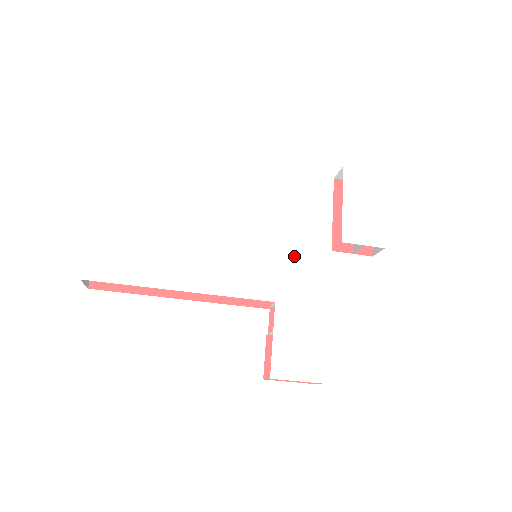
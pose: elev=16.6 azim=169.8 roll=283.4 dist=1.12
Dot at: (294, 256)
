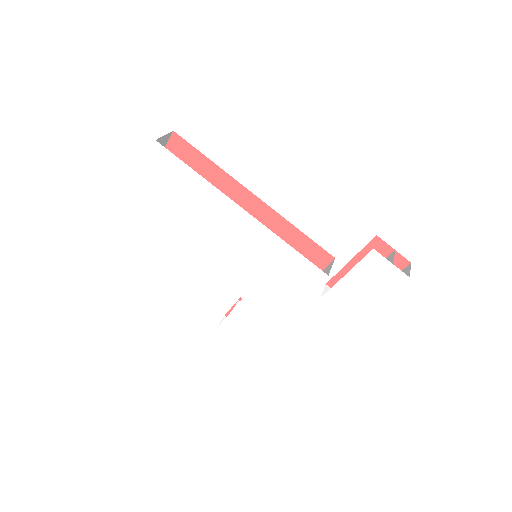
Dot at: (275, 283)
